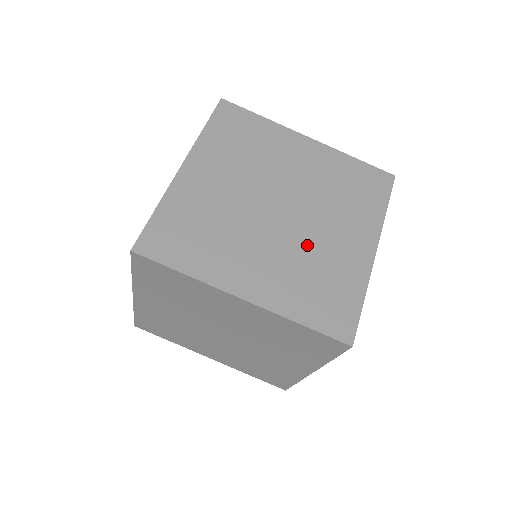
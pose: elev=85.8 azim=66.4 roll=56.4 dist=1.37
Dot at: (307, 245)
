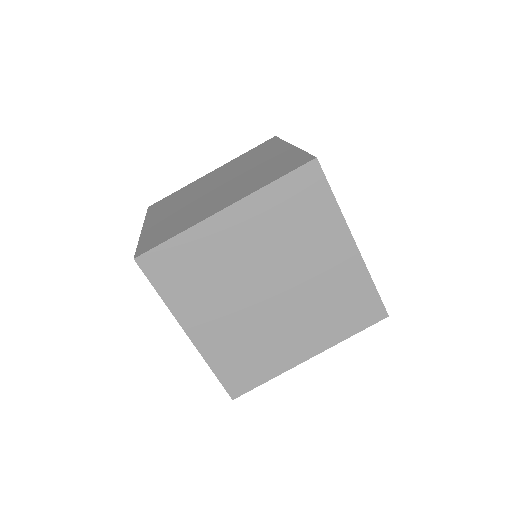
Dot at: (311, 292)
